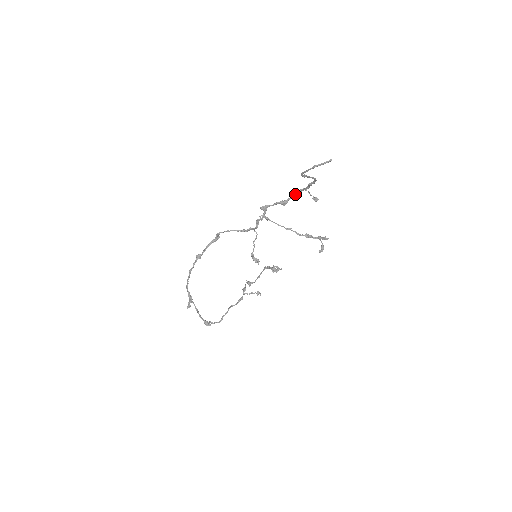
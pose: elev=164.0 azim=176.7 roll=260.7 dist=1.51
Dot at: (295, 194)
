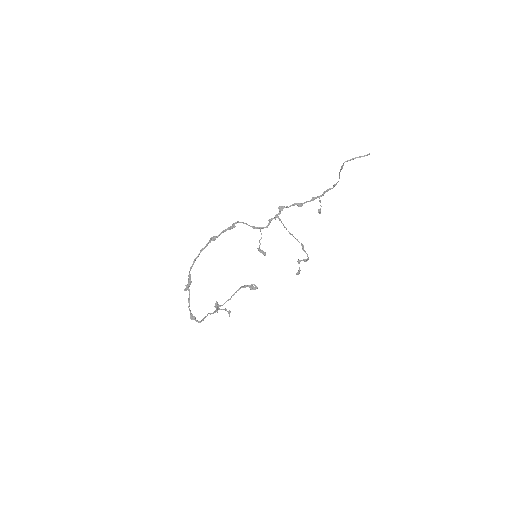
Dot at: occluded
